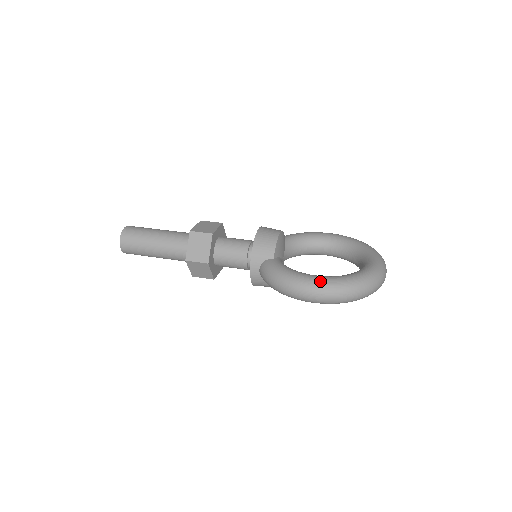
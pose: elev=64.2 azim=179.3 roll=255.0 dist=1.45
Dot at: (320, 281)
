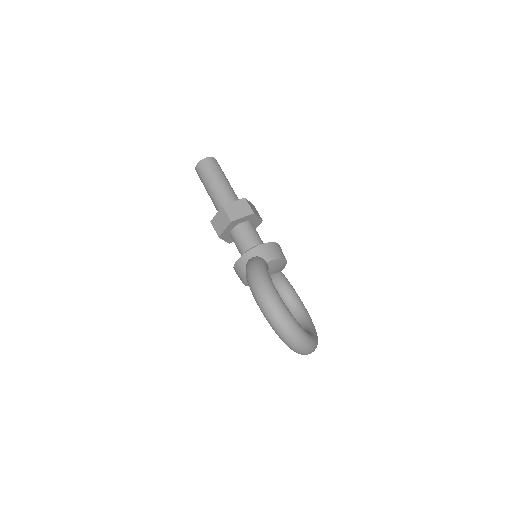
Dot at: (278, 296)
